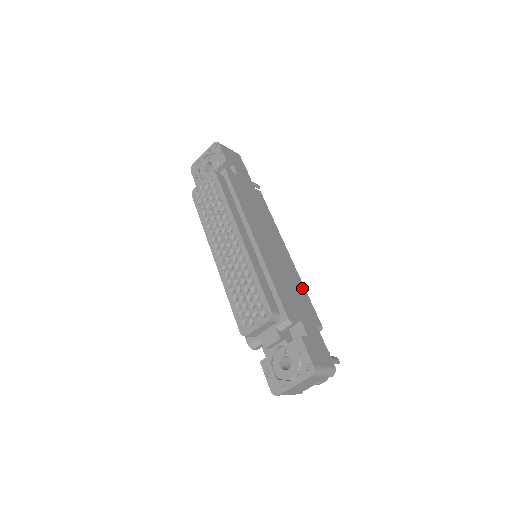
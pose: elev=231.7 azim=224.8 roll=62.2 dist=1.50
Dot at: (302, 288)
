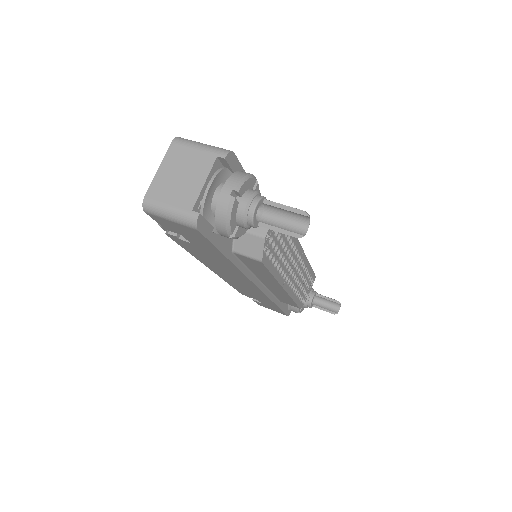
Dot at: occluded
